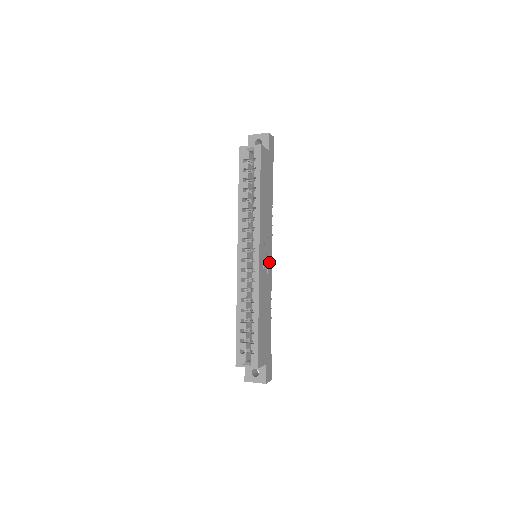
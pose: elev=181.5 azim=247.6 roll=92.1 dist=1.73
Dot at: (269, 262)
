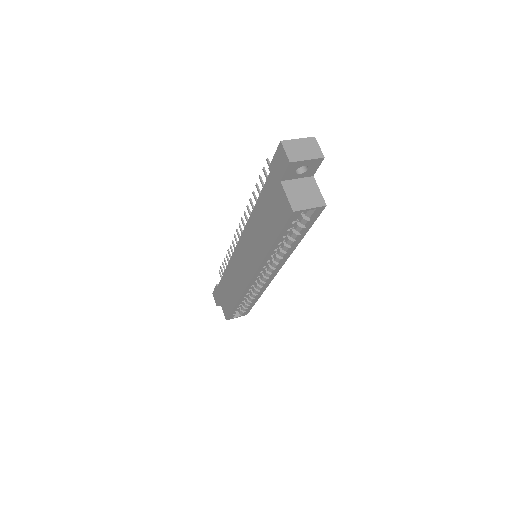
Dot at: occluded
